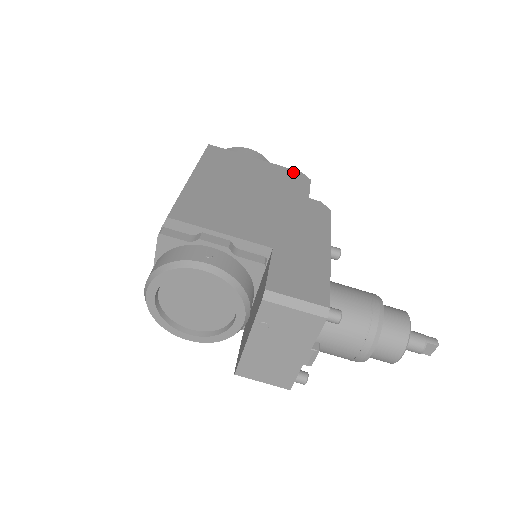
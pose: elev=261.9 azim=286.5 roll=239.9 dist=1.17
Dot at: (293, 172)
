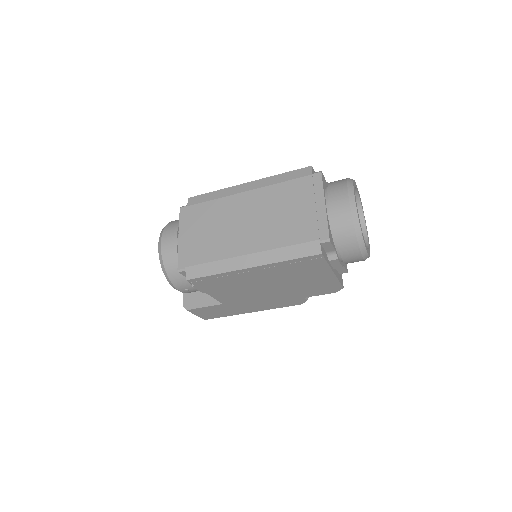
Dot at: (337, 287)
